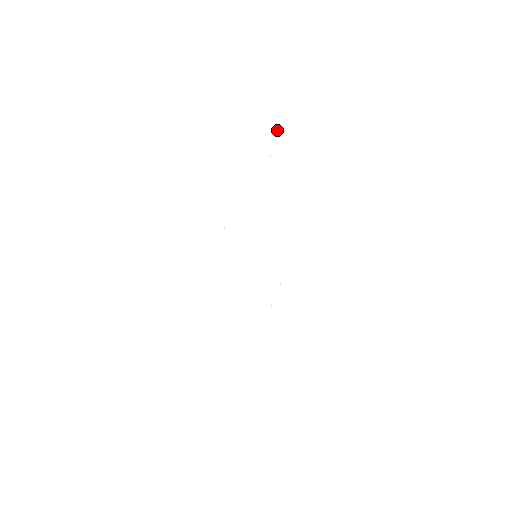
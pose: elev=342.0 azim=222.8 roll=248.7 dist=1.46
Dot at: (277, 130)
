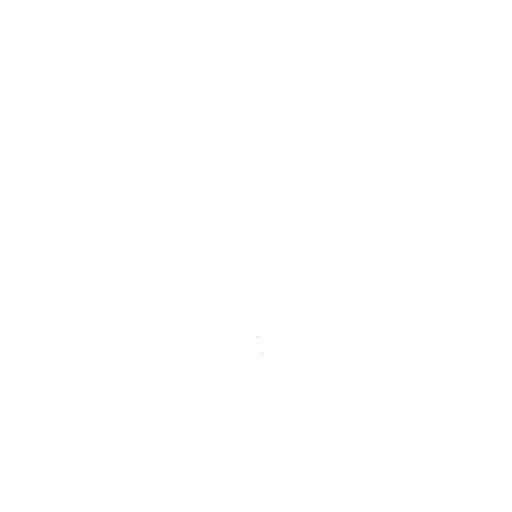
Dot at: occluded
